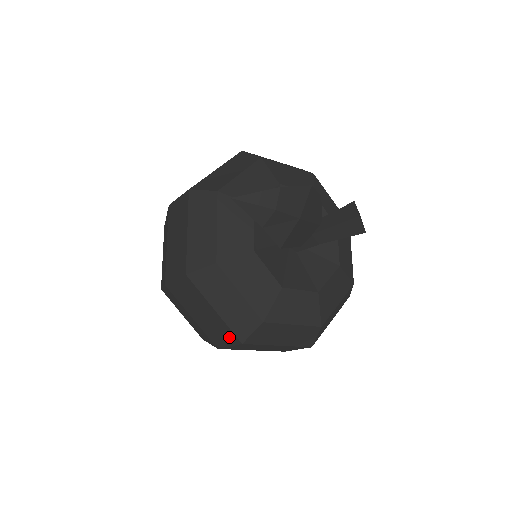
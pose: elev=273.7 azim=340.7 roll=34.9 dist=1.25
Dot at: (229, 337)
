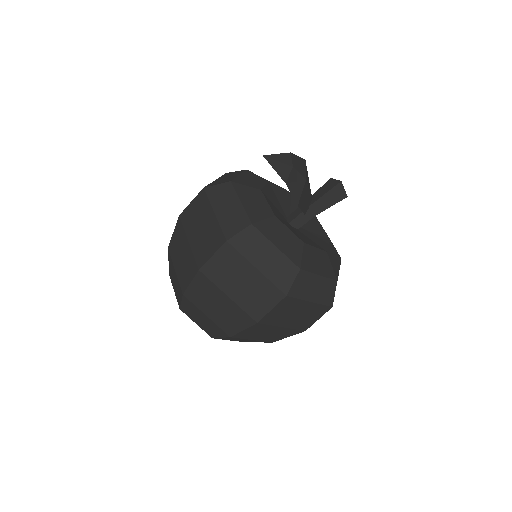
Dot at: (272, 296)
